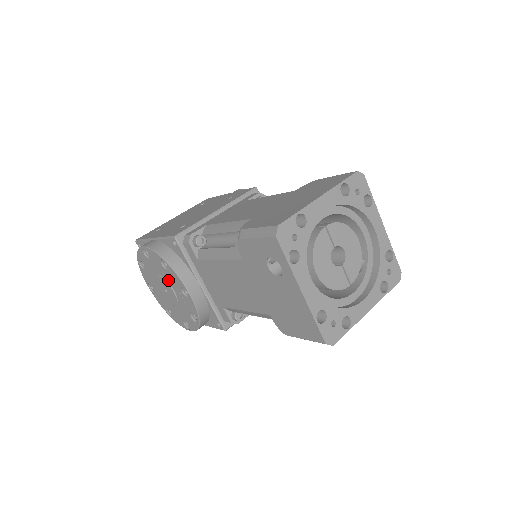
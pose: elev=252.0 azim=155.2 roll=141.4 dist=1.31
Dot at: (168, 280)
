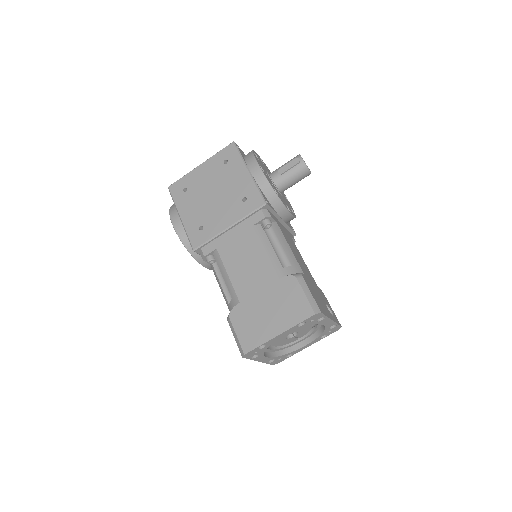
Dot at: occluded
